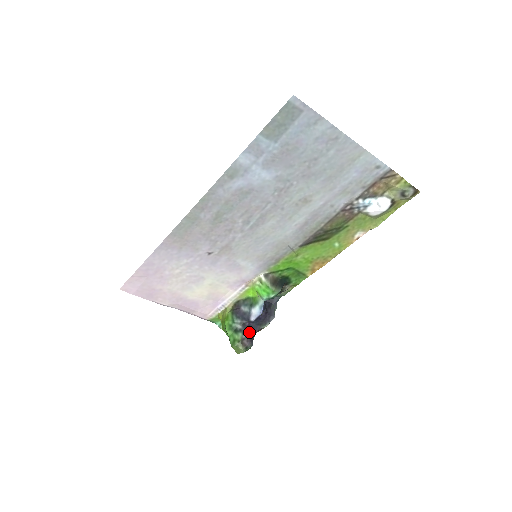
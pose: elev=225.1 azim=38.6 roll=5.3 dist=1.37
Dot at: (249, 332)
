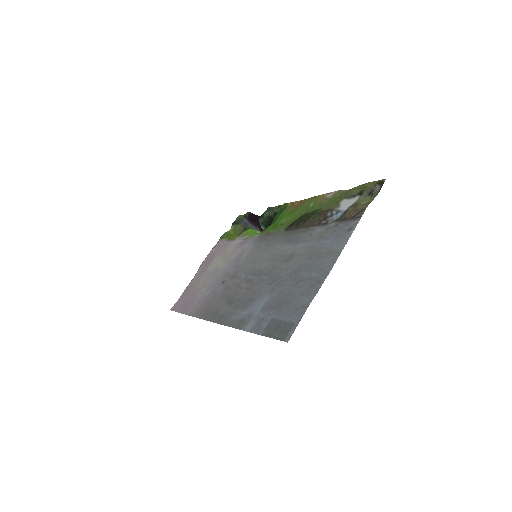
Dot at: occluded
